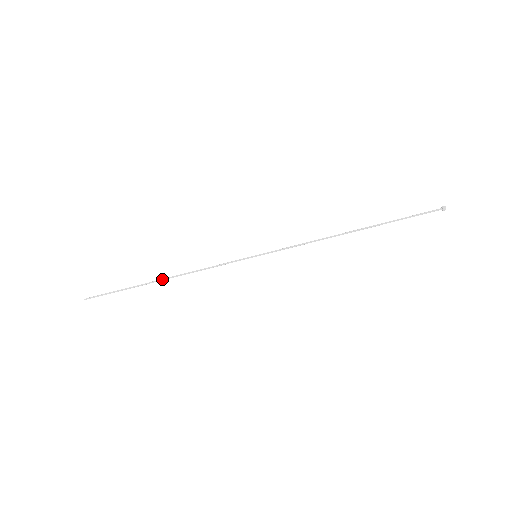
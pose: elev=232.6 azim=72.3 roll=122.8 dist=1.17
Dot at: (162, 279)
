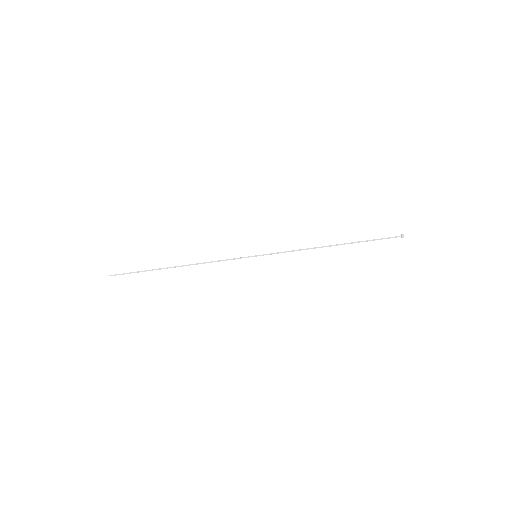
Dot at: (177, 266)
